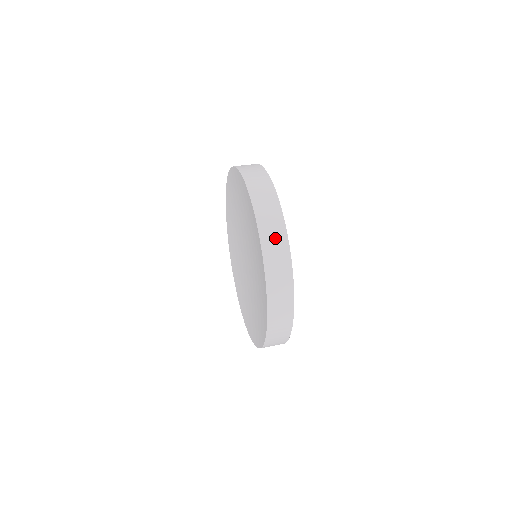
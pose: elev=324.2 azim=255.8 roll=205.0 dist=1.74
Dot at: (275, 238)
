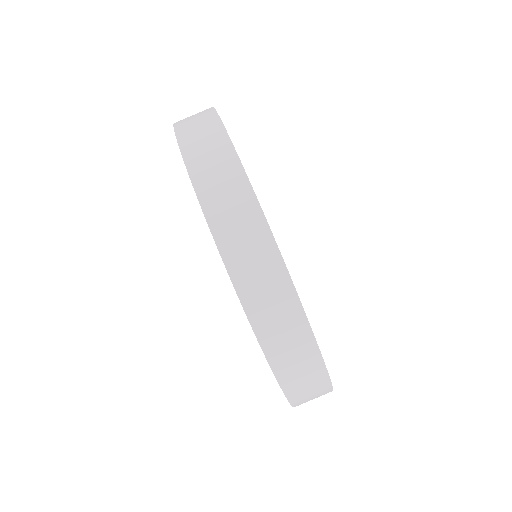
Dot at: occluded
